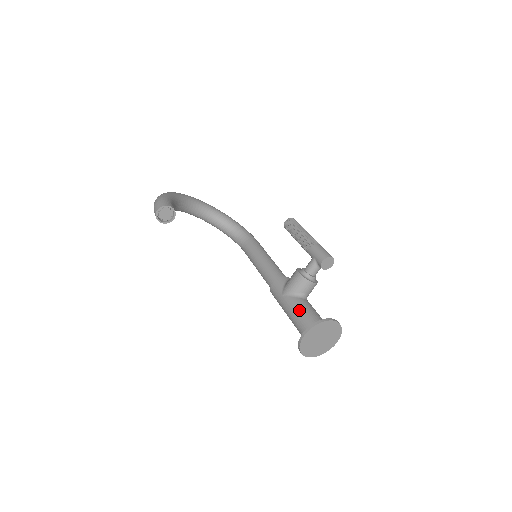
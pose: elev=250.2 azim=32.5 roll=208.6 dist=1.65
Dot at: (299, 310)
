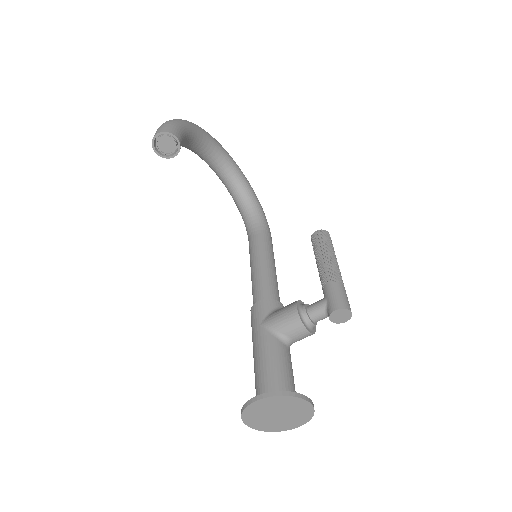
Dot at: (270, 358)
